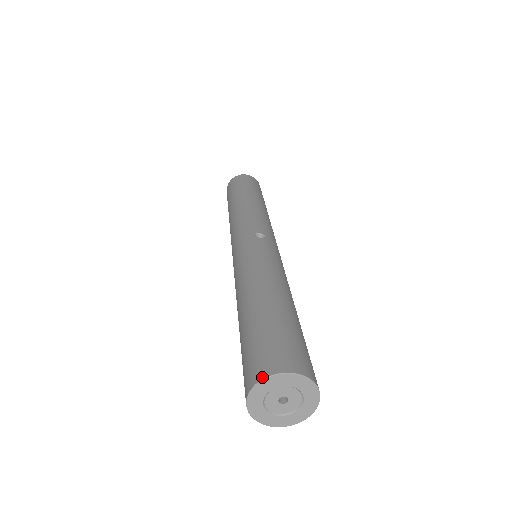
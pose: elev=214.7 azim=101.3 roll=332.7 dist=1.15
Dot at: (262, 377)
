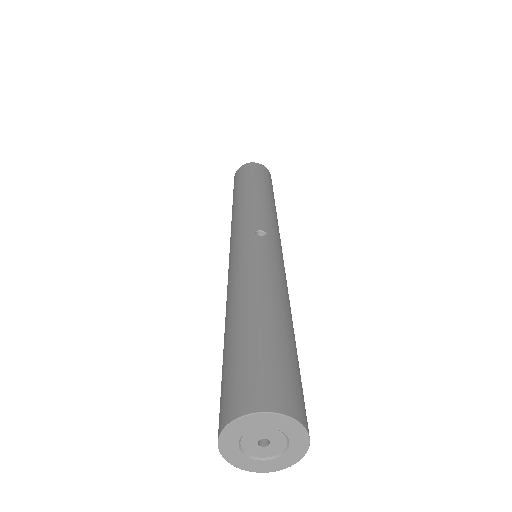
Dot at: (238, 415)
